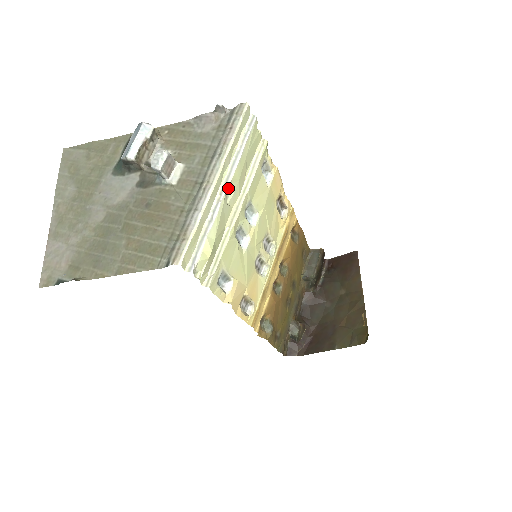
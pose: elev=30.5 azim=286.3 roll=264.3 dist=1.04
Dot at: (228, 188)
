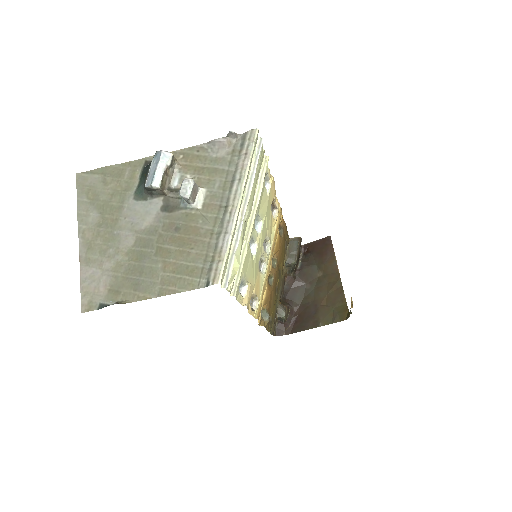
Dot at: (246, 207)
